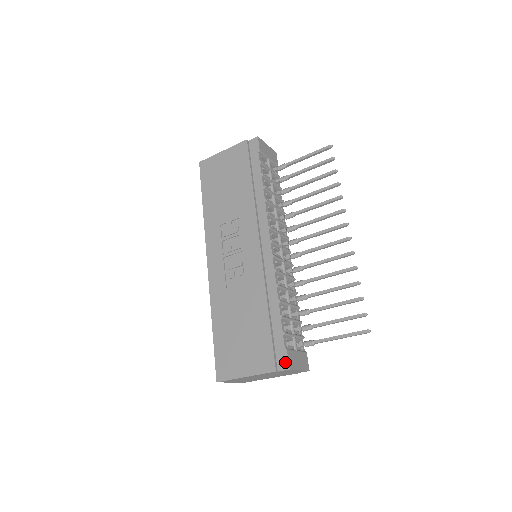
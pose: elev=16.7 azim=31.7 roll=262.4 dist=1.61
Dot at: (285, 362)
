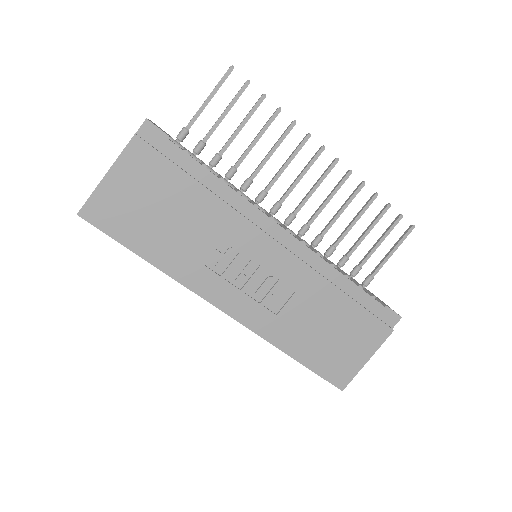
Dot at: (394, 316)
